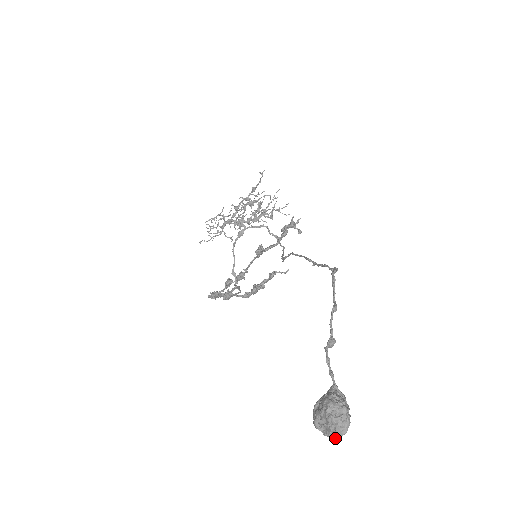
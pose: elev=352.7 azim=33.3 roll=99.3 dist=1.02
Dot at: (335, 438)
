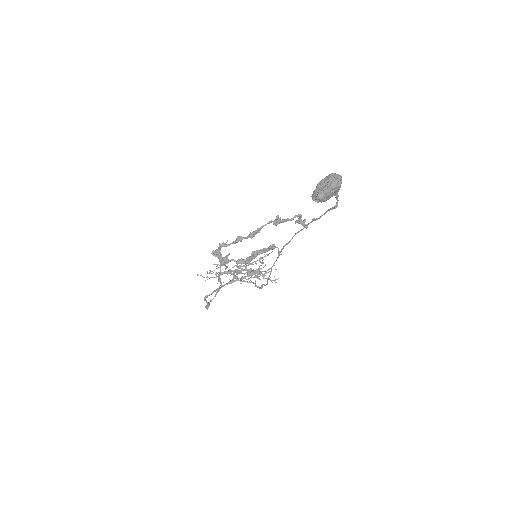
Dot at: (326, 193)
